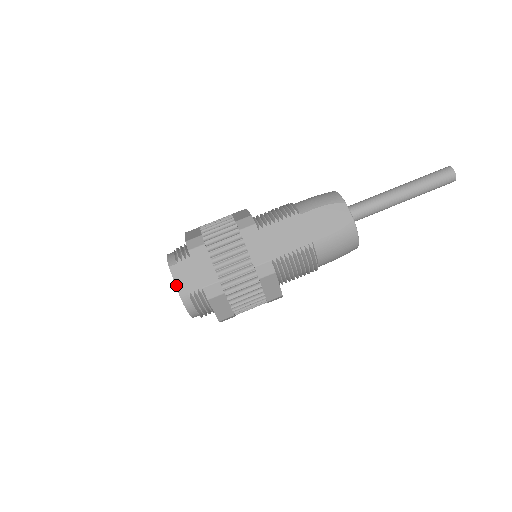
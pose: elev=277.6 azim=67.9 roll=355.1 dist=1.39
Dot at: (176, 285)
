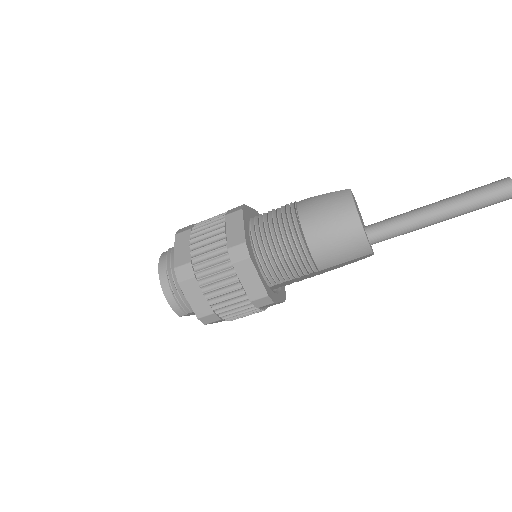
Dot at: occluded
